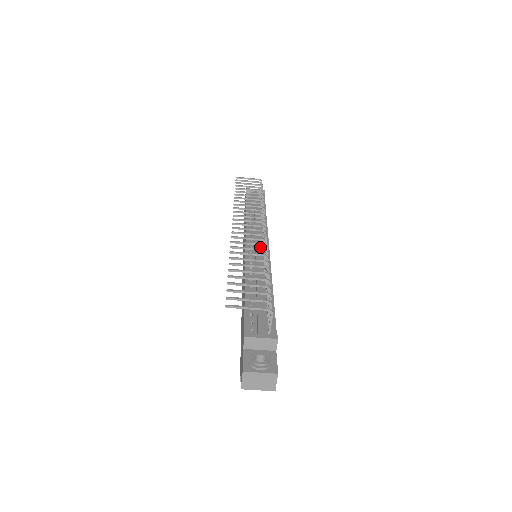
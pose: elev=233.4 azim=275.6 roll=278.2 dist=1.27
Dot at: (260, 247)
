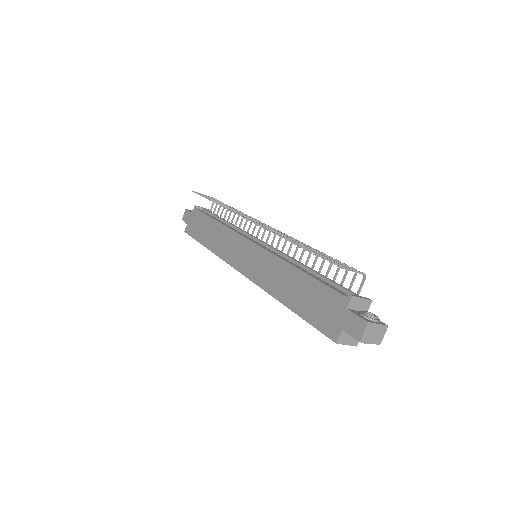
Dot at: occluded
